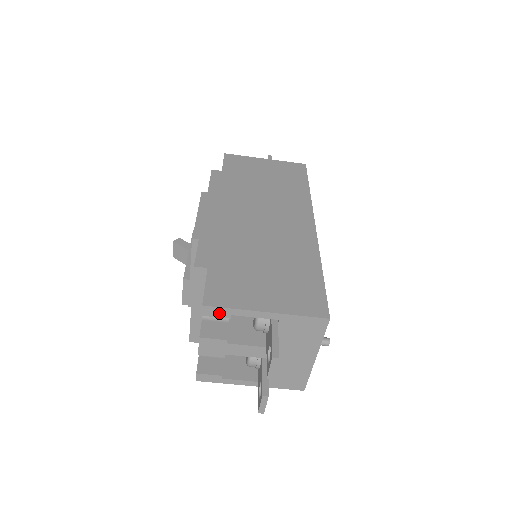
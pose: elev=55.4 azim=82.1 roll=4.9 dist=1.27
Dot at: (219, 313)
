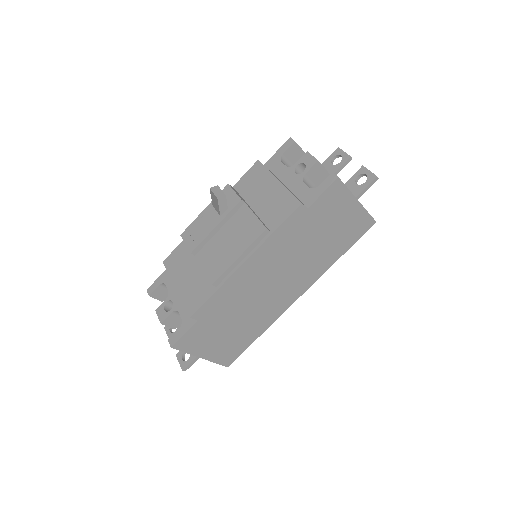
Dot at: occluded
